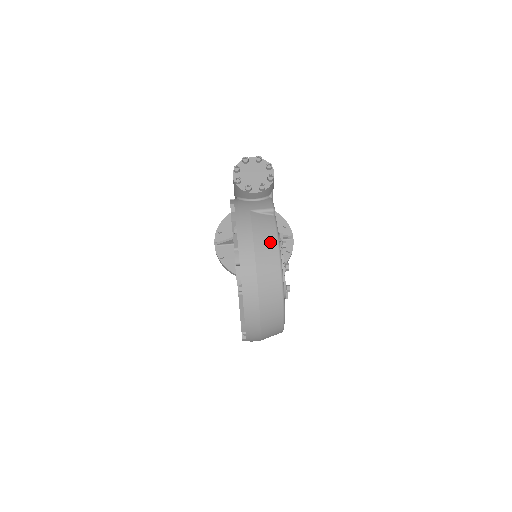
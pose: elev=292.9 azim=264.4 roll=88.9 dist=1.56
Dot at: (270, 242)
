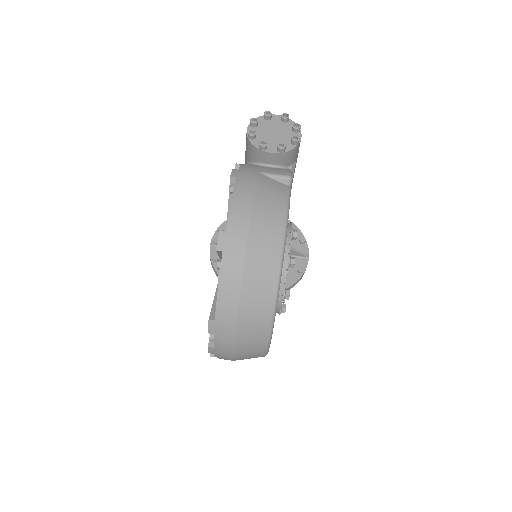
Dot at: (275, 212)
